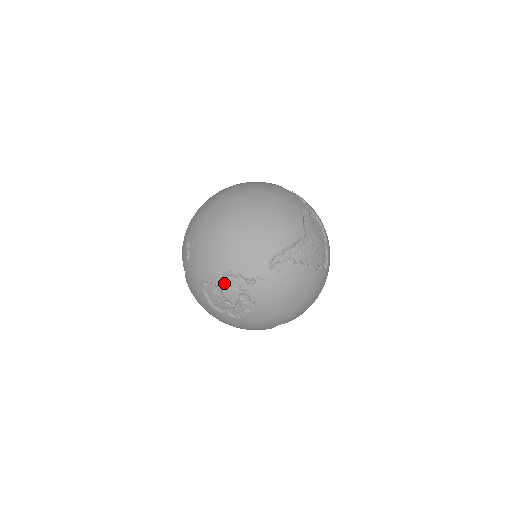
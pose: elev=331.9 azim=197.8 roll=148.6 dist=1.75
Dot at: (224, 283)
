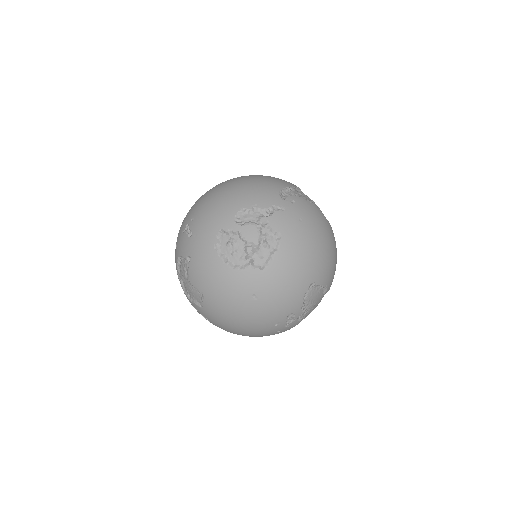
Dot at: (240, 223)
